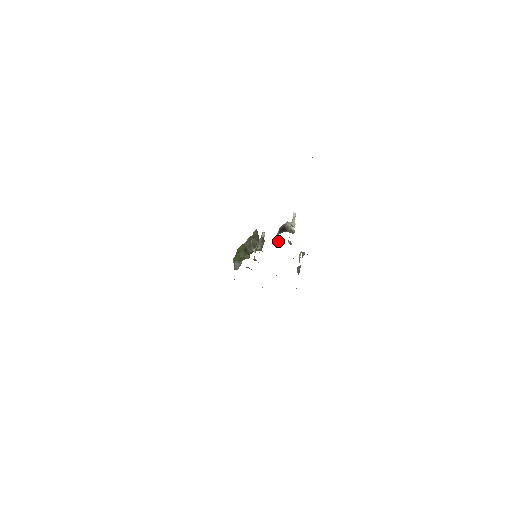
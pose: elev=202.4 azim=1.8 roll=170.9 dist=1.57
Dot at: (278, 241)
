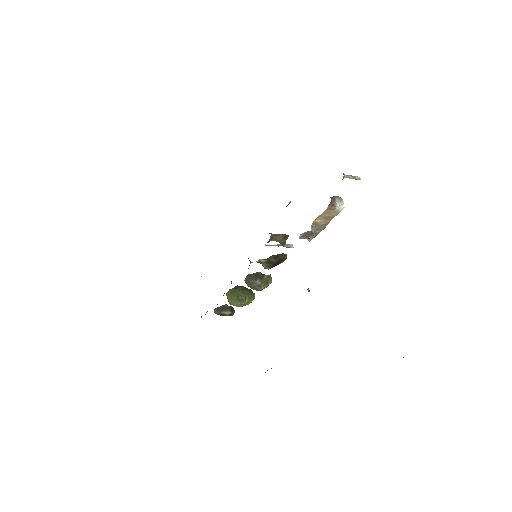
Dot at: occluded
